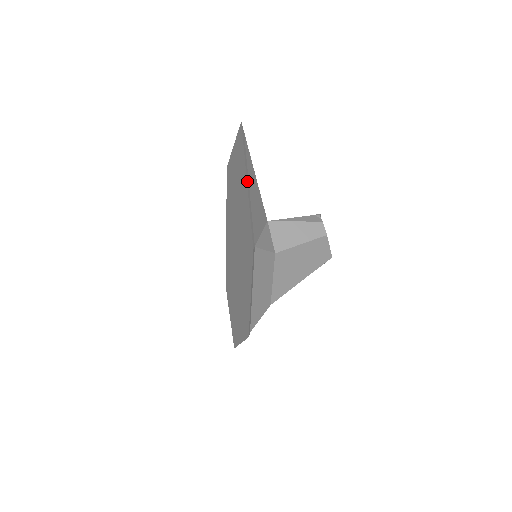
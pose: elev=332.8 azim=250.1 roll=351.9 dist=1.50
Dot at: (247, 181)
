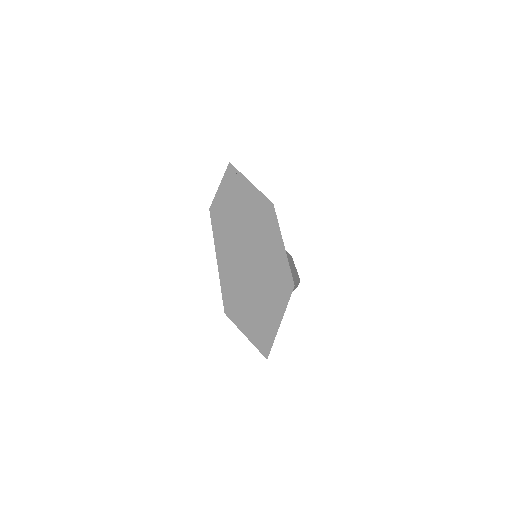
Dot at: (247, 181)
